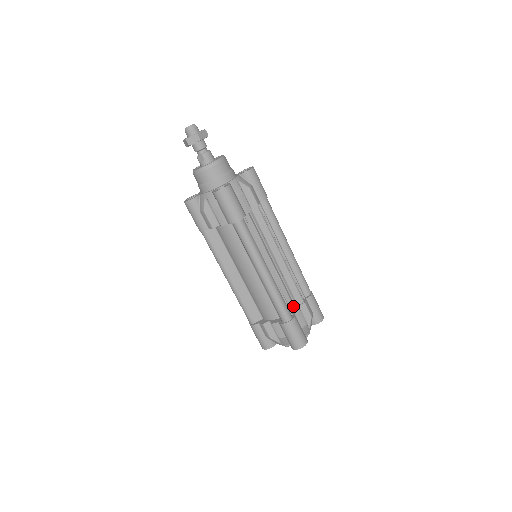
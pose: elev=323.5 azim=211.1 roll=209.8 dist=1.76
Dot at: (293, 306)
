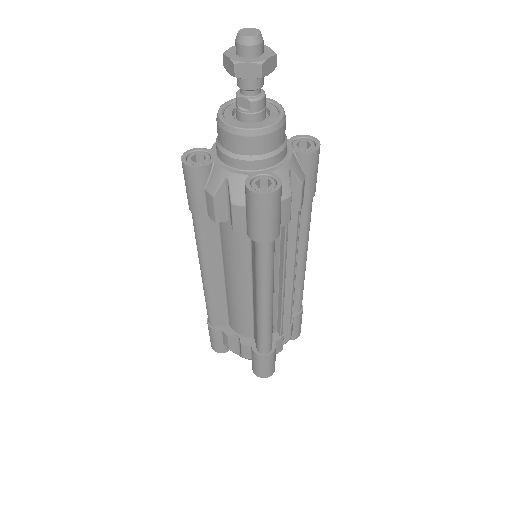
Dot at: (276, 328)
